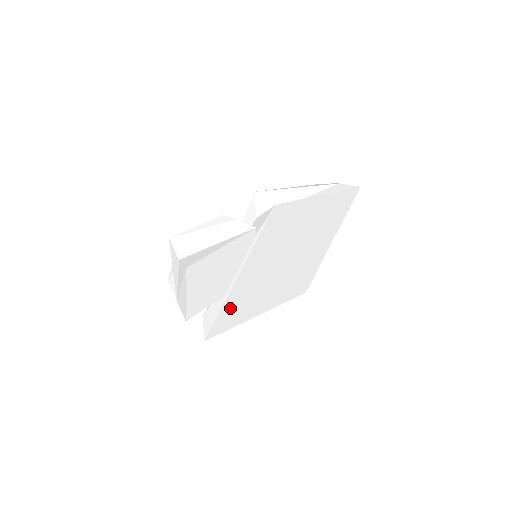
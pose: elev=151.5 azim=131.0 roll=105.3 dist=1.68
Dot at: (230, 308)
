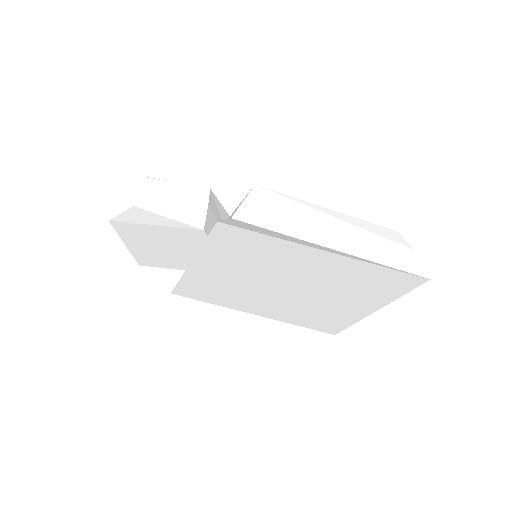
Dot at: (195, 285)
